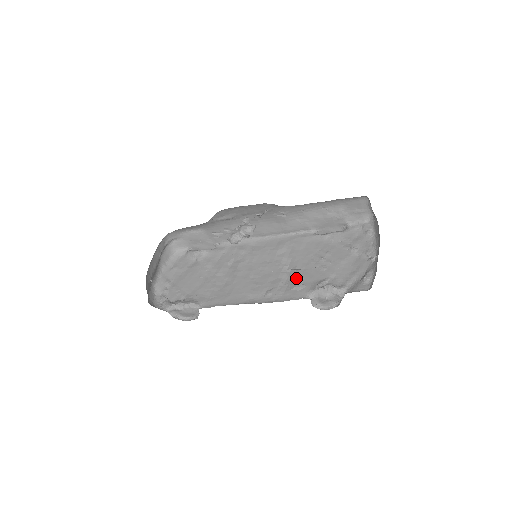
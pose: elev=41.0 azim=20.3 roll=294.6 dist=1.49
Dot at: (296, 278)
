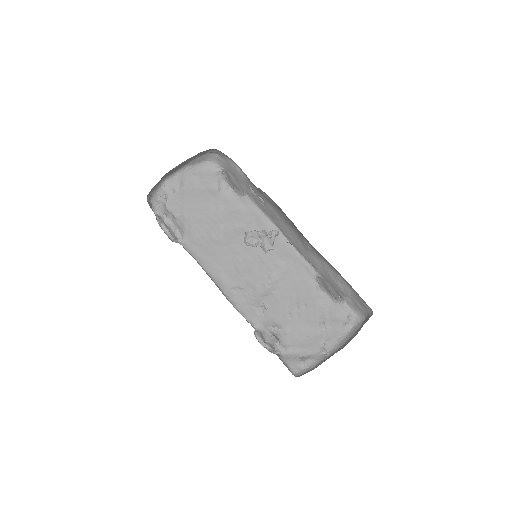
Dot at: (265, 301)
